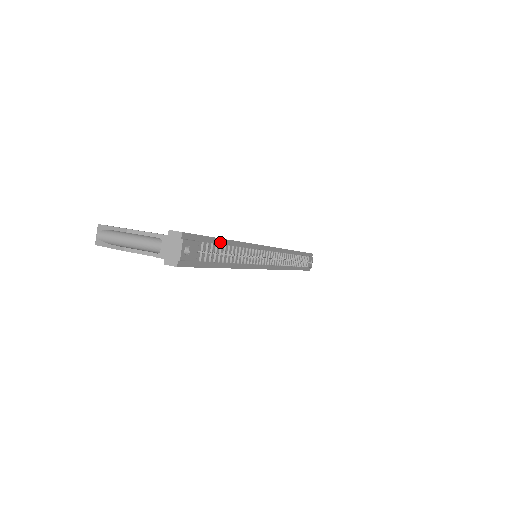
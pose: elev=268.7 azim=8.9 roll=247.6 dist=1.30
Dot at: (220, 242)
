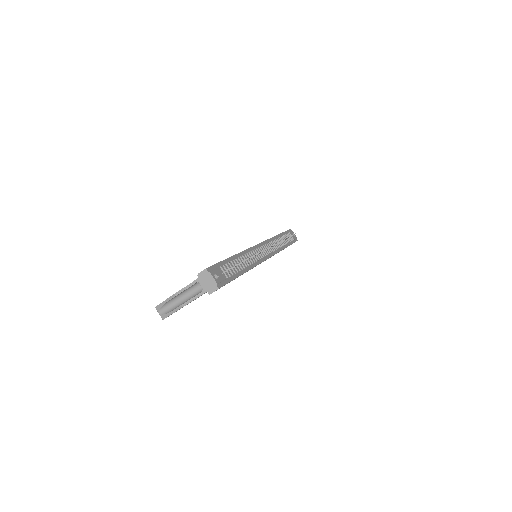
Dot at: (229, 260)
